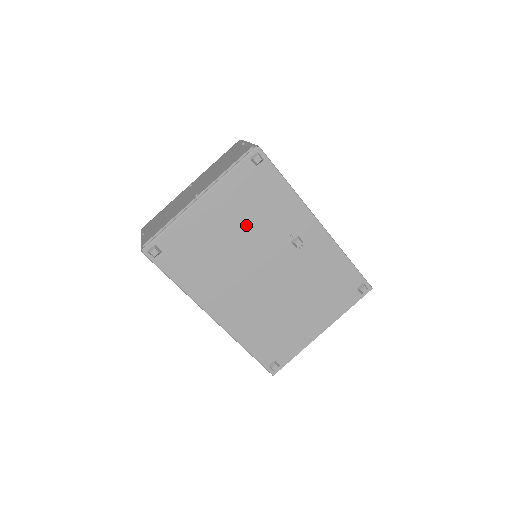
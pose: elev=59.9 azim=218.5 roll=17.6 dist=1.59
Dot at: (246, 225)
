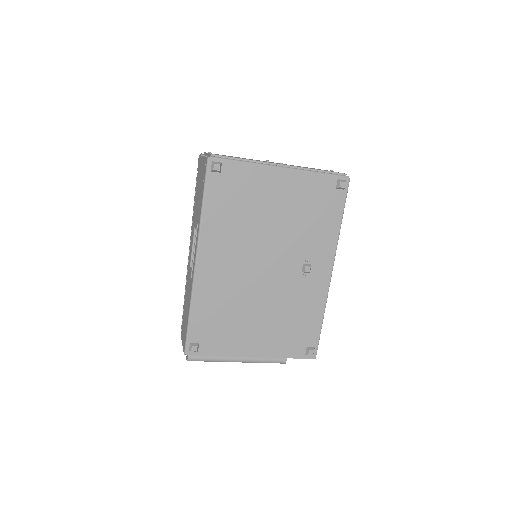
Dot at: (290, 219)
